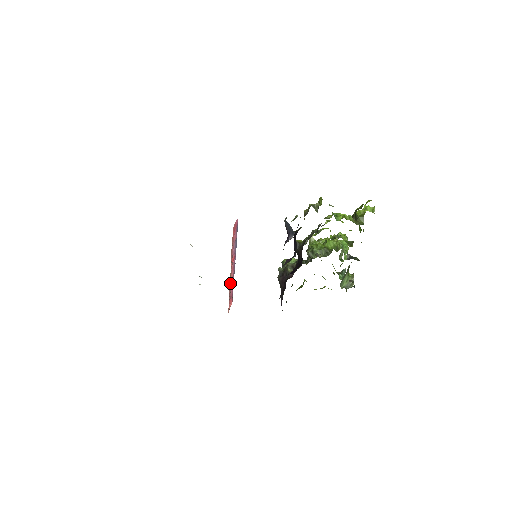
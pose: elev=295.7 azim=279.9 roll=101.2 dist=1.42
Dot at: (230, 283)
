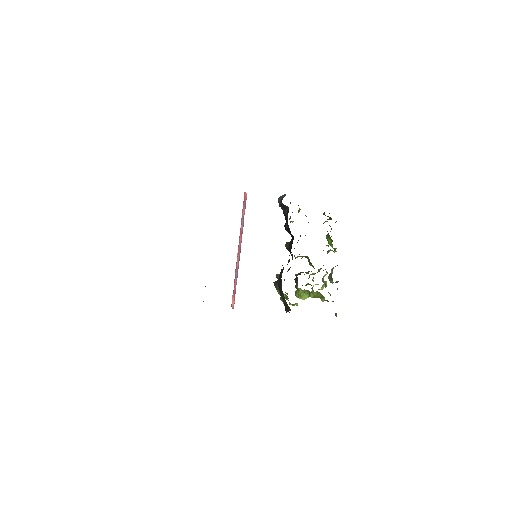
Dot at: (237, 258)
